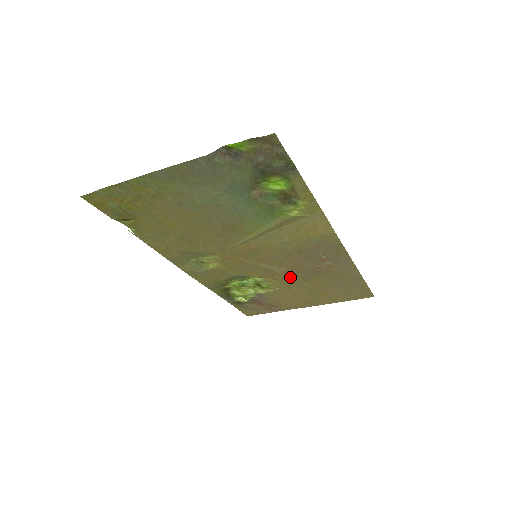
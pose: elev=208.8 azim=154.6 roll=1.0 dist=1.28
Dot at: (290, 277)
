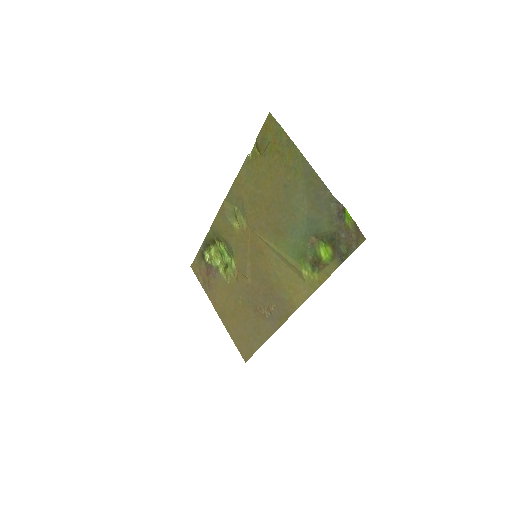
Dot at: (244, 289)
